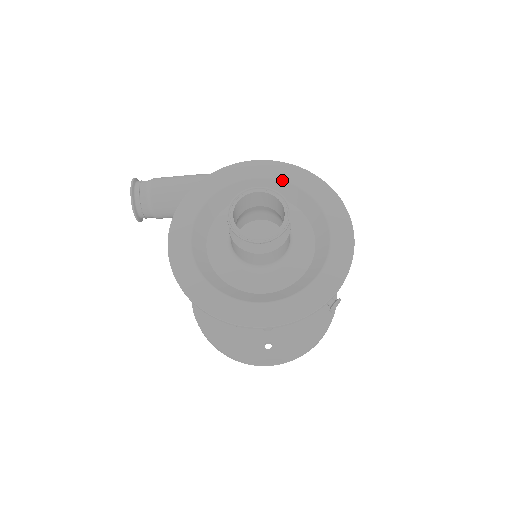
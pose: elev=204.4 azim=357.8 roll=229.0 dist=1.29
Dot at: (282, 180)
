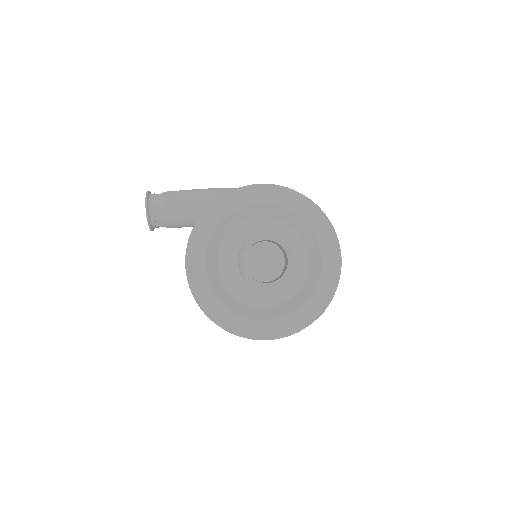
Dot at: (283, 206)
